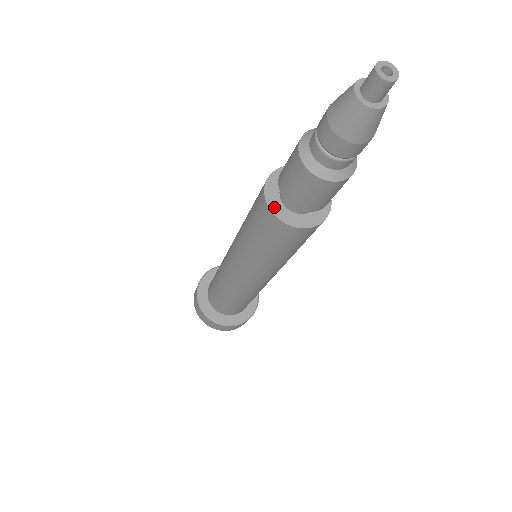
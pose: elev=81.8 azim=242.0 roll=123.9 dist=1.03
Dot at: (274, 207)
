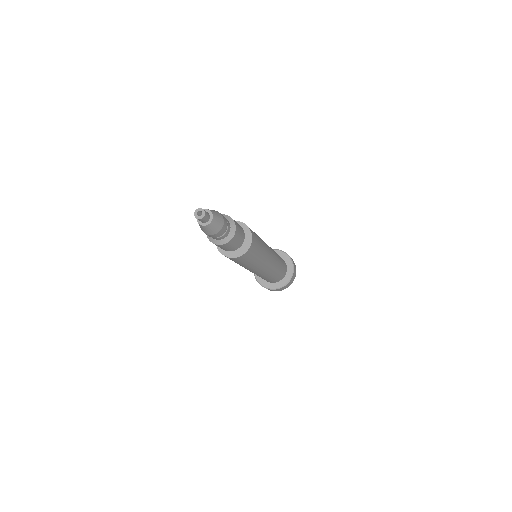
Dot at: occluded
